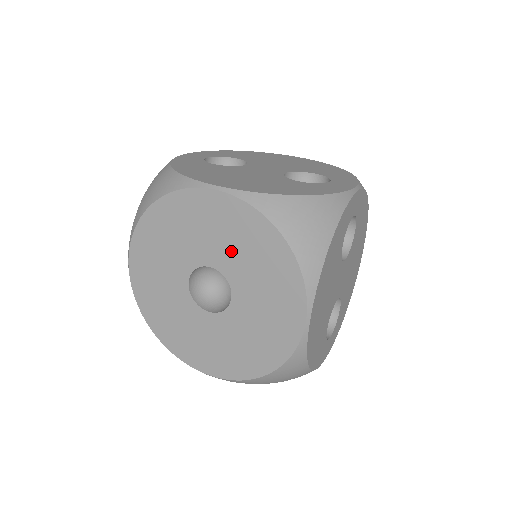
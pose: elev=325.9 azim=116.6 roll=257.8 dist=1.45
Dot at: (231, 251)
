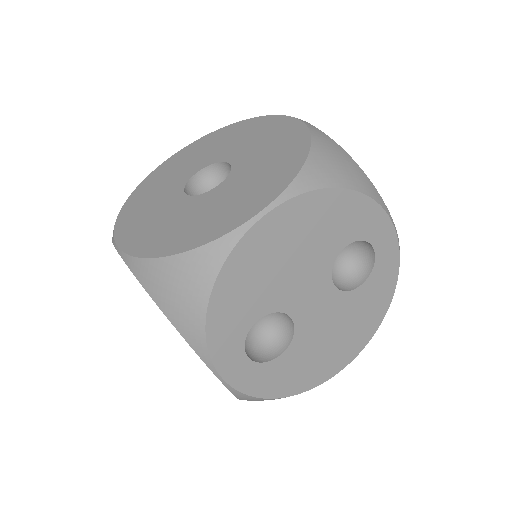
Dot at: (257, 153)
